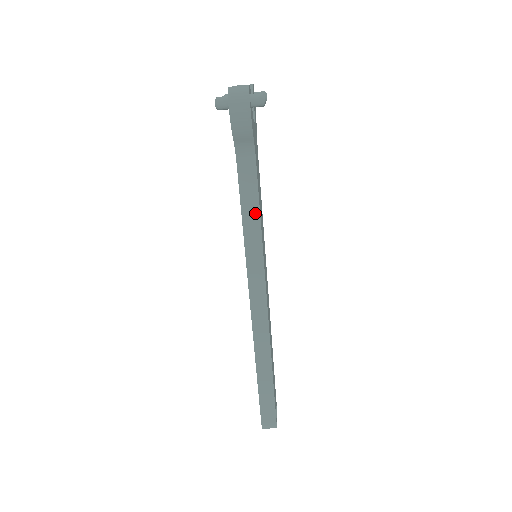
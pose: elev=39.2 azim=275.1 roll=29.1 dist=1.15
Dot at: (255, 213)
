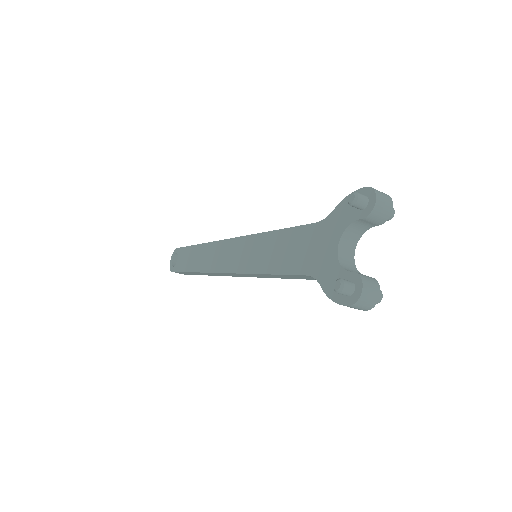
Dot at: (285, 277)
